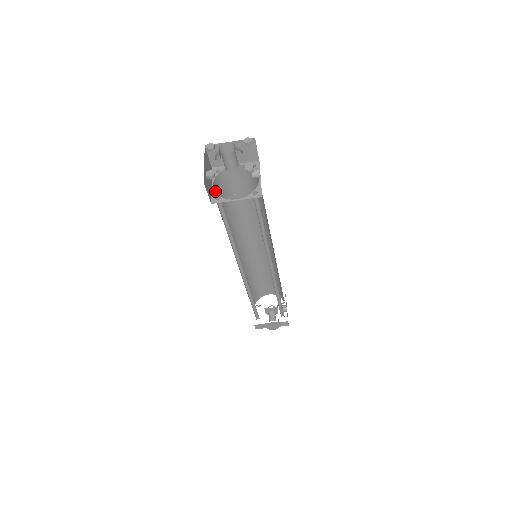
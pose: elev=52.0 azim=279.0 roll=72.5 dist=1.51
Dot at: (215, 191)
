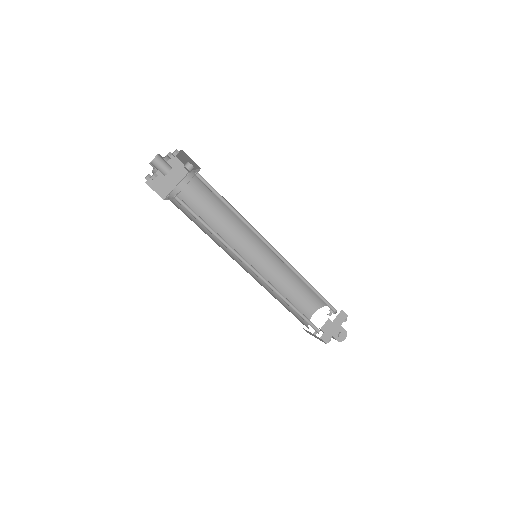
Dot at: occluded
